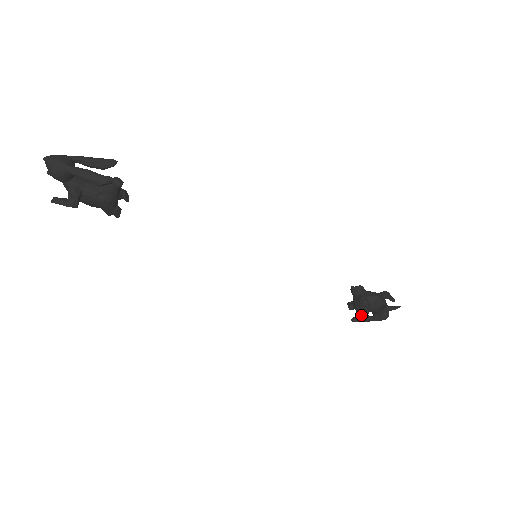
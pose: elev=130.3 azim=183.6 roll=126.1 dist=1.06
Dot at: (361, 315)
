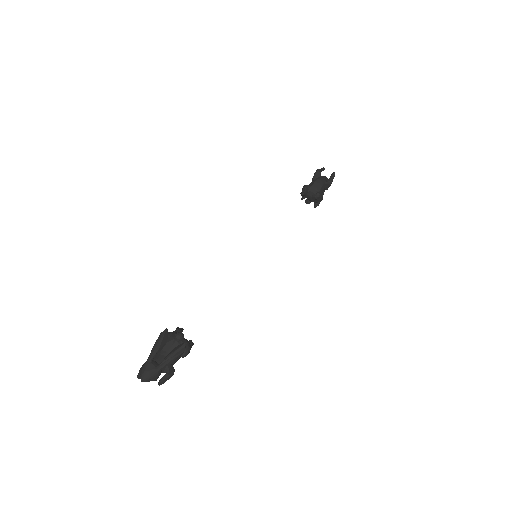
Dot at: occluded
